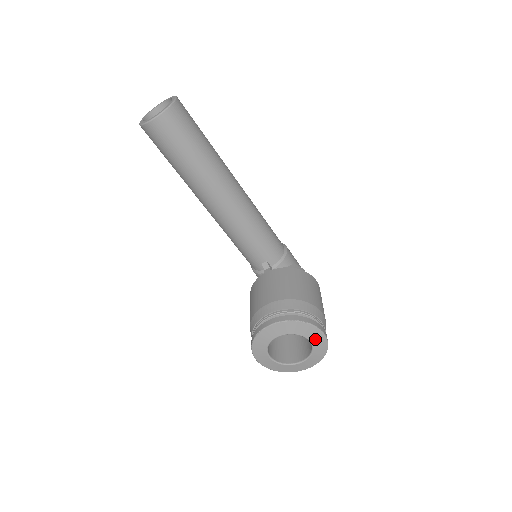
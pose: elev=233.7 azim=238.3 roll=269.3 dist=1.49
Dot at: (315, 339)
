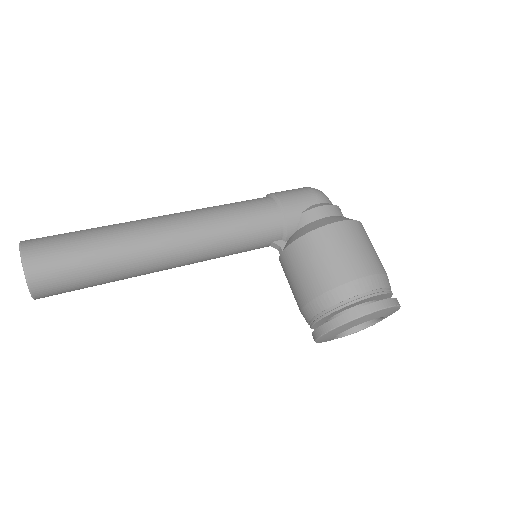
Dot at: (374, 316)
